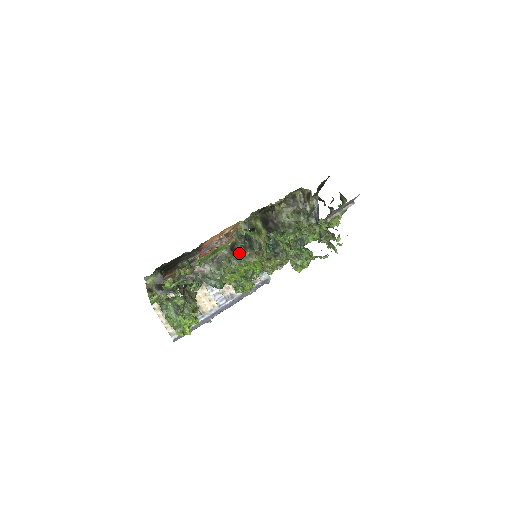
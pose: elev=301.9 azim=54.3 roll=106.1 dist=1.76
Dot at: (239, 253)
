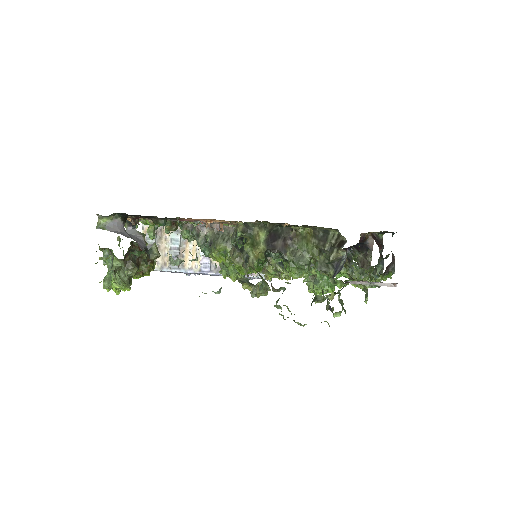
Dot at: occluded
